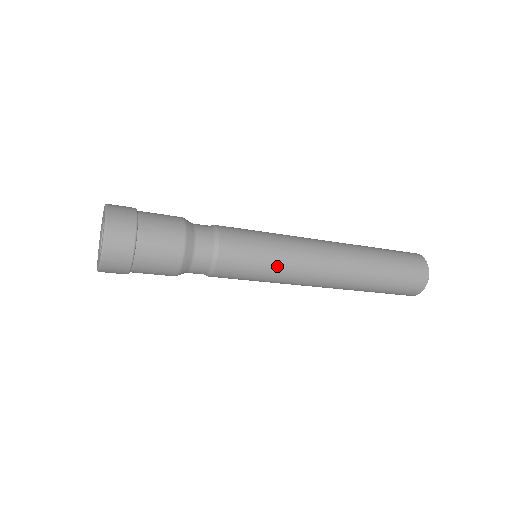
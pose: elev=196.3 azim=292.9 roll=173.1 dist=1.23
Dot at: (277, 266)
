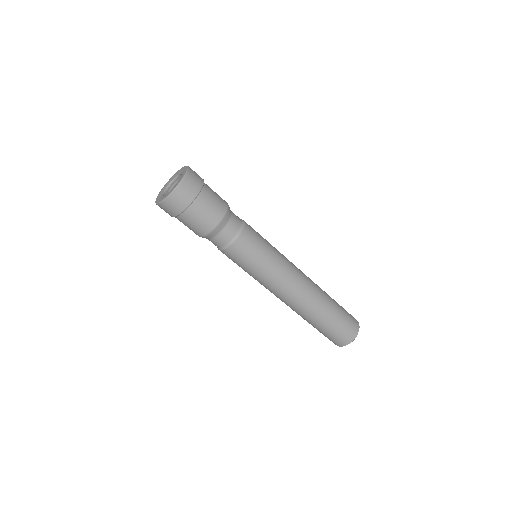
Dot at: (273, 262)
